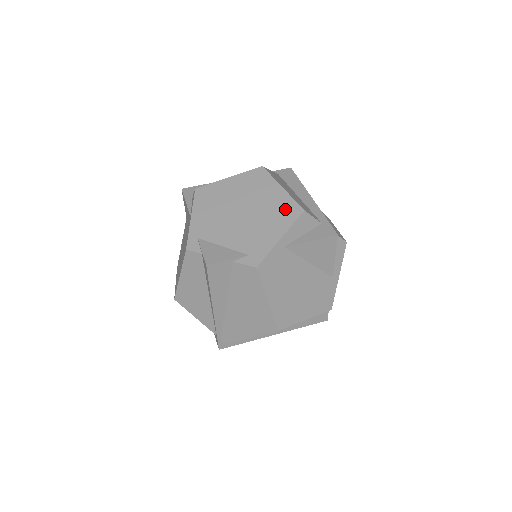
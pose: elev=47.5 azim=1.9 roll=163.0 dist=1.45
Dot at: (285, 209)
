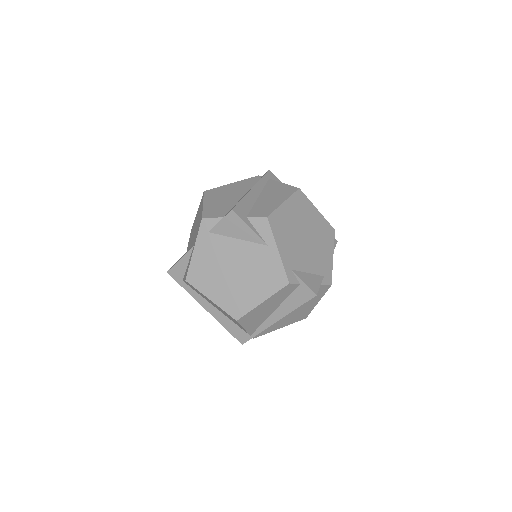
Dot at: (326, 230)
